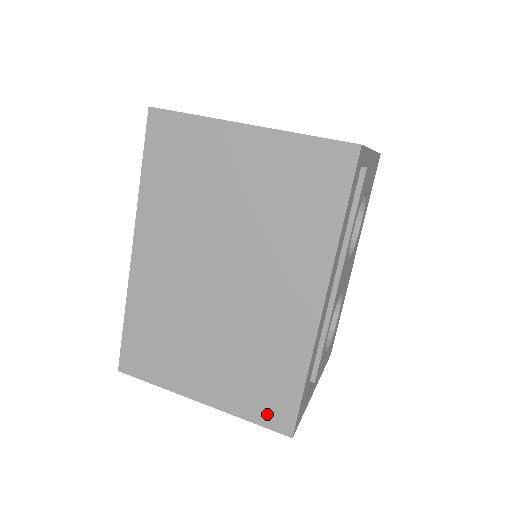
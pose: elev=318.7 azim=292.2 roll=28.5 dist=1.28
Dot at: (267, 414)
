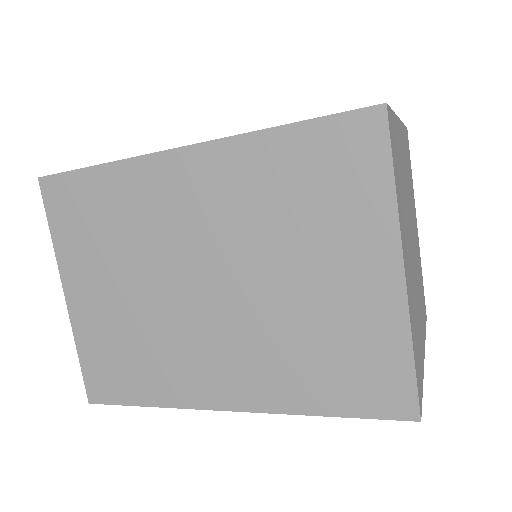
Dot at: (95, 373)
